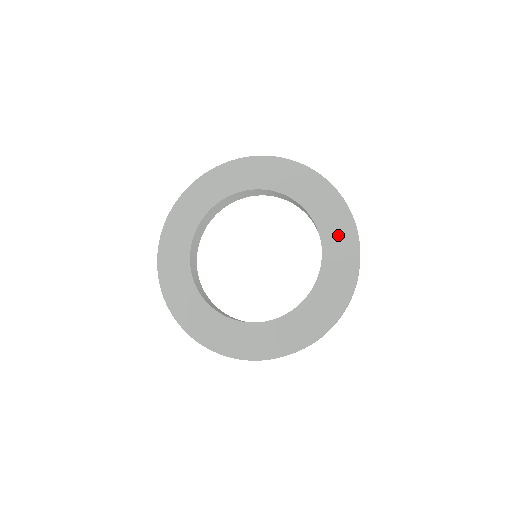
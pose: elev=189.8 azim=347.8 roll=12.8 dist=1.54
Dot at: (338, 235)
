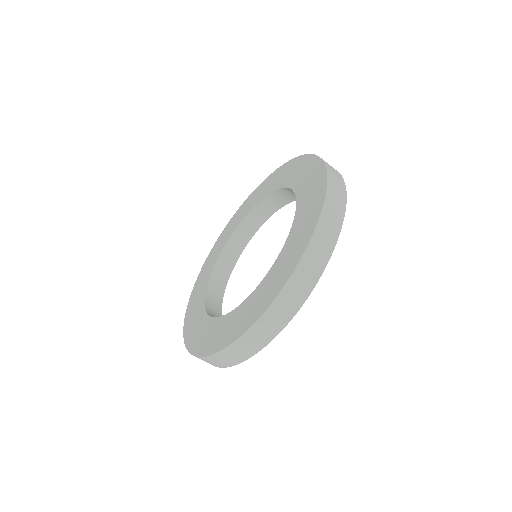
Dot at: (308, 209)
